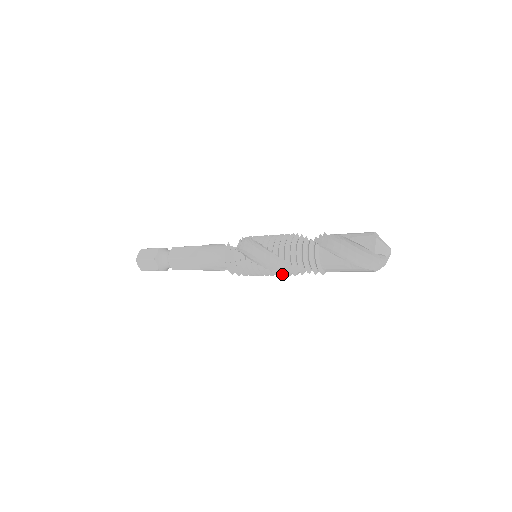
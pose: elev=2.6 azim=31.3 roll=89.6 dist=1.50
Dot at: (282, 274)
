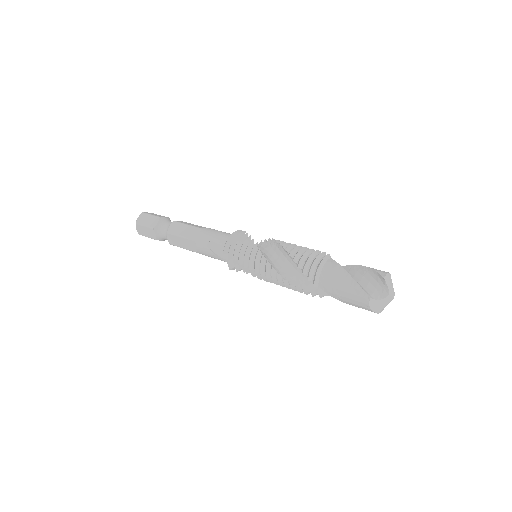
Dot at: (273, 271)
